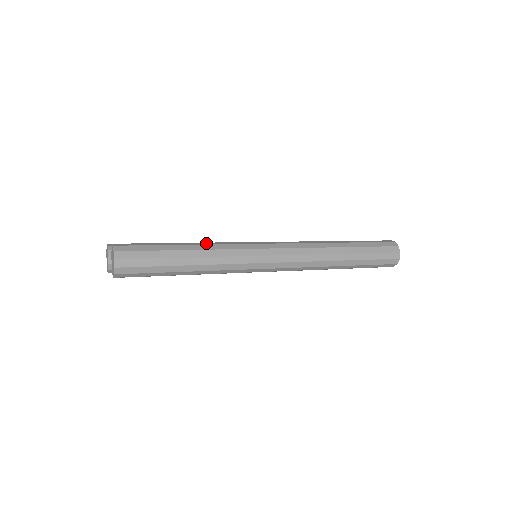
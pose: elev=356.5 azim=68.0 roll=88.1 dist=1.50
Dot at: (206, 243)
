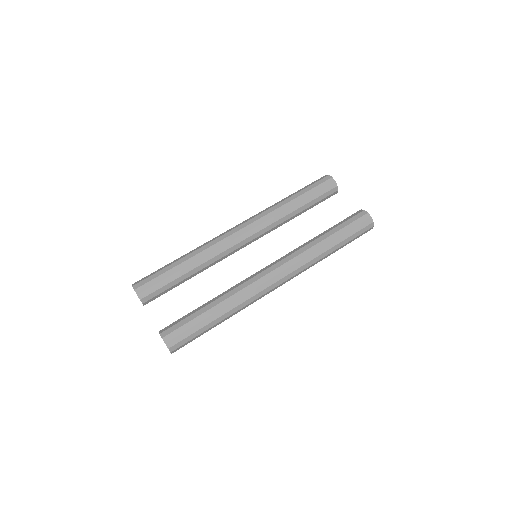
Dot at: (227, 302)
